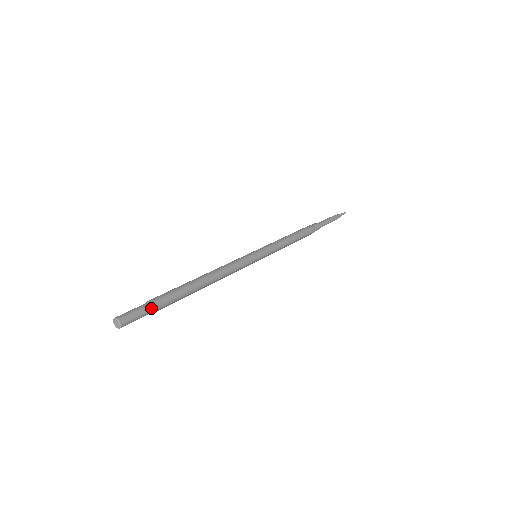
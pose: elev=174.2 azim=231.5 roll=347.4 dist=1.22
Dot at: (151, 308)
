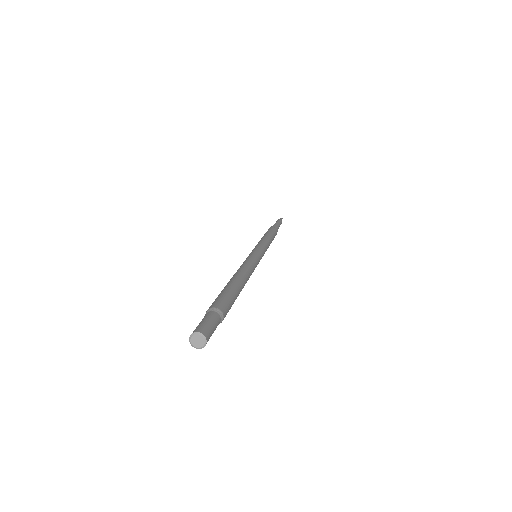
Dot at: (220, 317)
